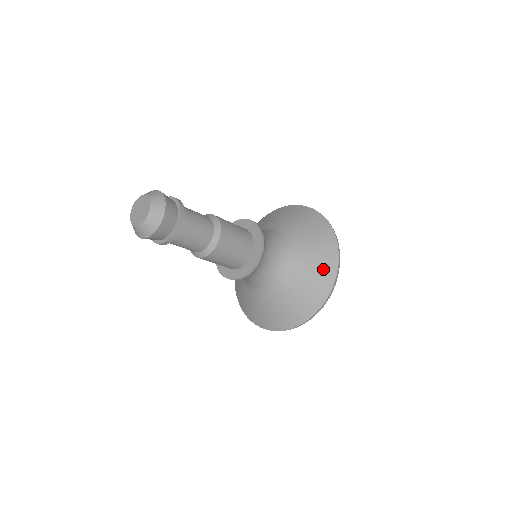
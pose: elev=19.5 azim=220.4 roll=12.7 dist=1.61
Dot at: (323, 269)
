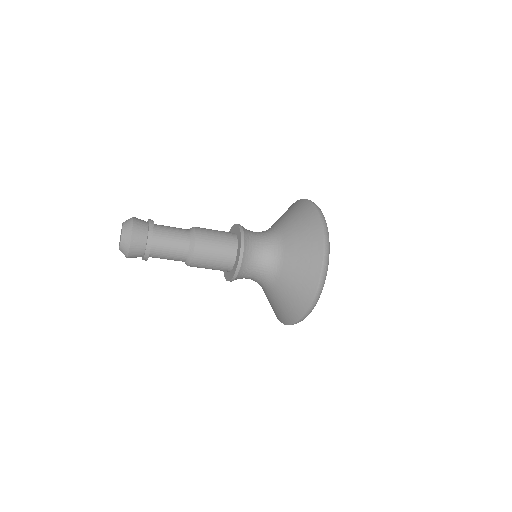
Dot at: (310, 237)
